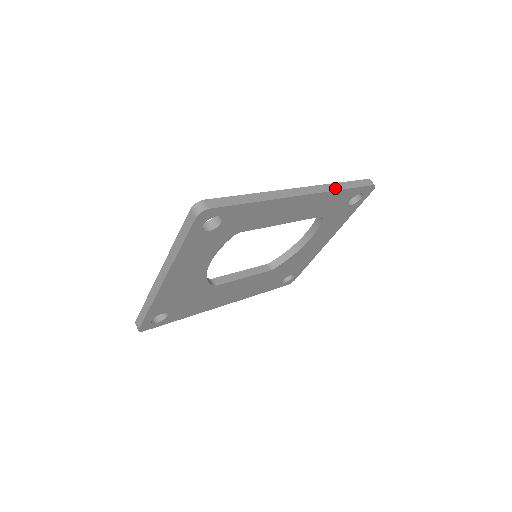
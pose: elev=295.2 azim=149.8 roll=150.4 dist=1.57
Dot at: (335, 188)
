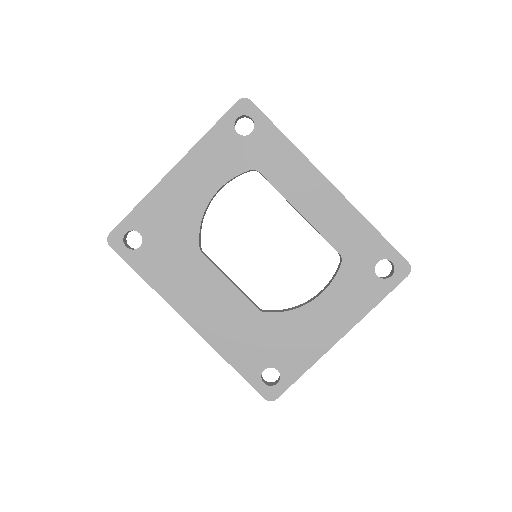
Dot at: (363, 217)
